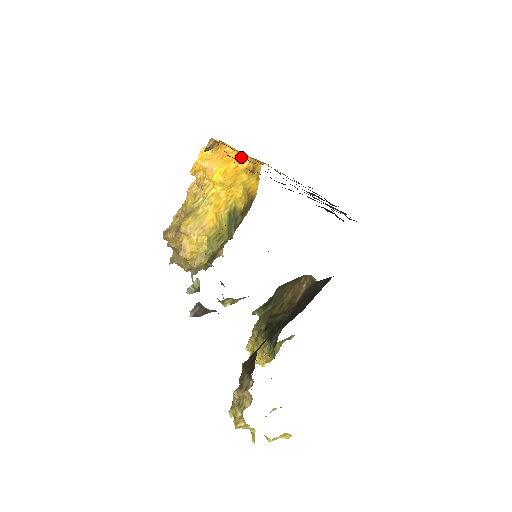
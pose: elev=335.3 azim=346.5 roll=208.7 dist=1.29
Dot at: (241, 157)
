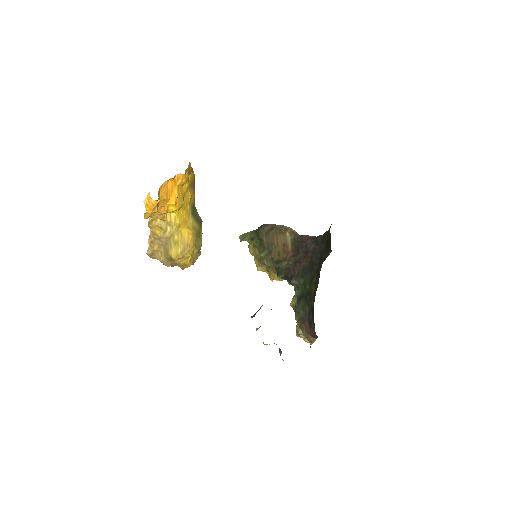
Dot at: (176, 177)
